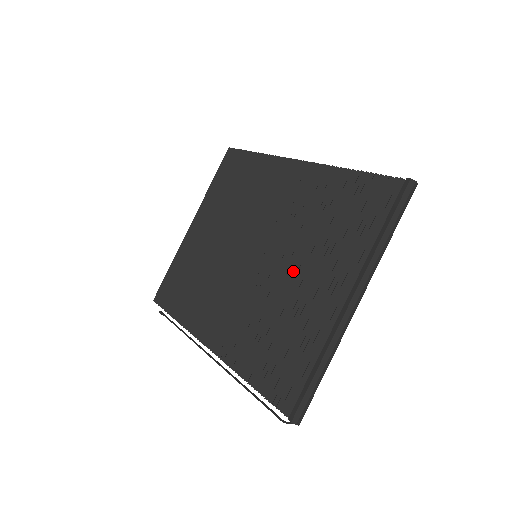
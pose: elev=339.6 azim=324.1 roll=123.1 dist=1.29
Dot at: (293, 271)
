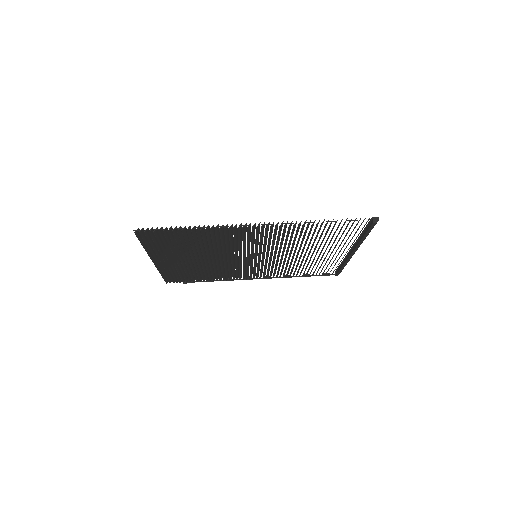
Dot at: occluded
